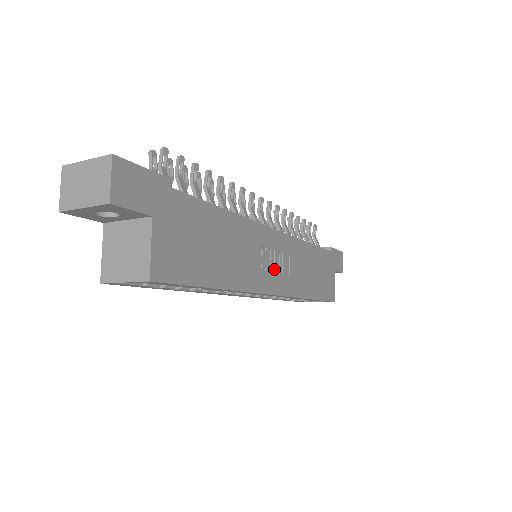
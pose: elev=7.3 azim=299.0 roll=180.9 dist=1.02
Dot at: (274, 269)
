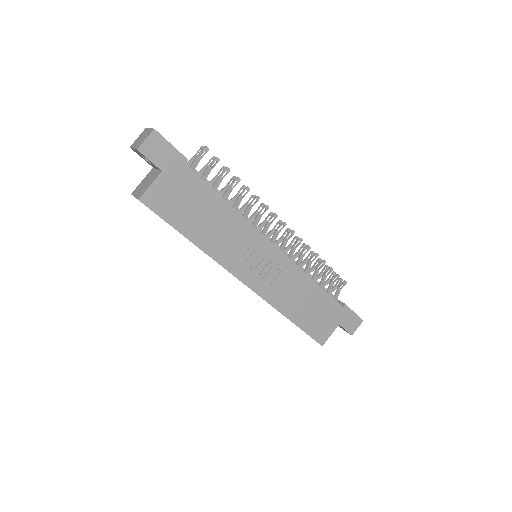
Dot at: (255, 268)
